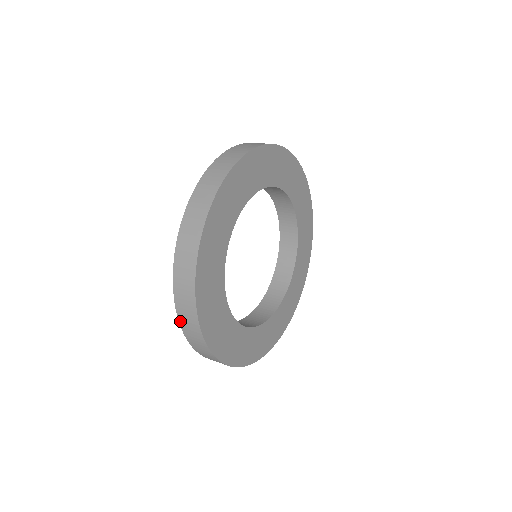
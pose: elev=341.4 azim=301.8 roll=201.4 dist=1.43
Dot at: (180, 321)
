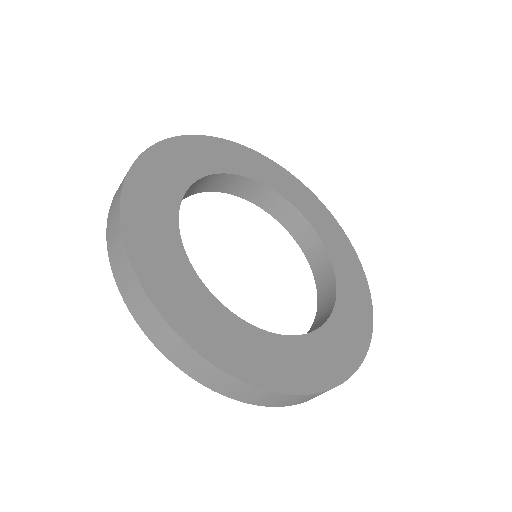
Dot at: (108, 246)
